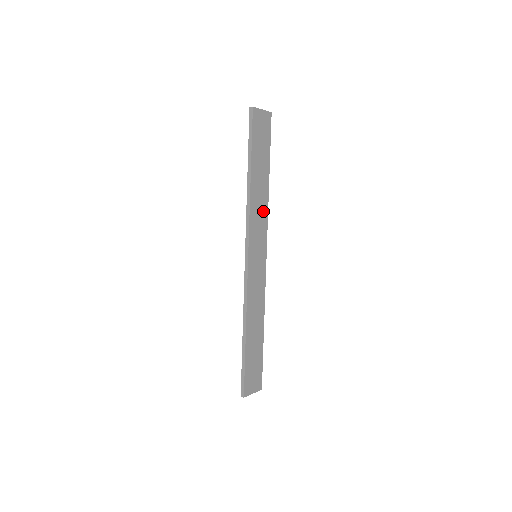
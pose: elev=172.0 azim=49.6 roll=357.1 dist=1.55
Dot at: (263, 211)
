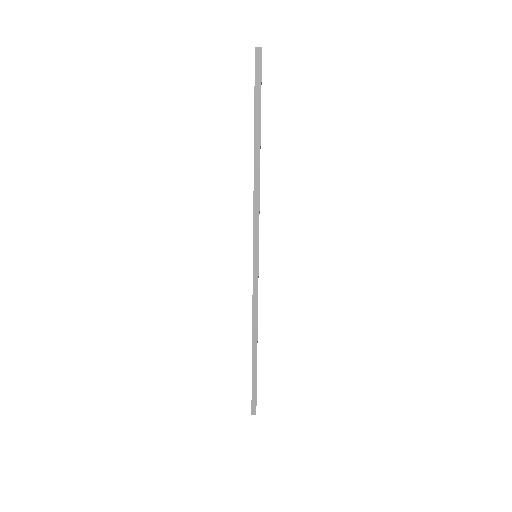
Dot at: occluded
